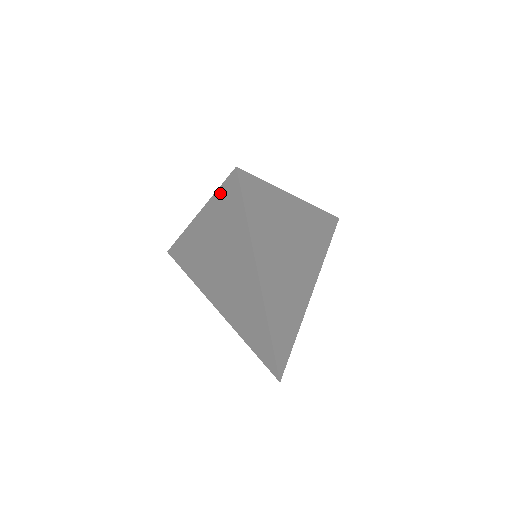
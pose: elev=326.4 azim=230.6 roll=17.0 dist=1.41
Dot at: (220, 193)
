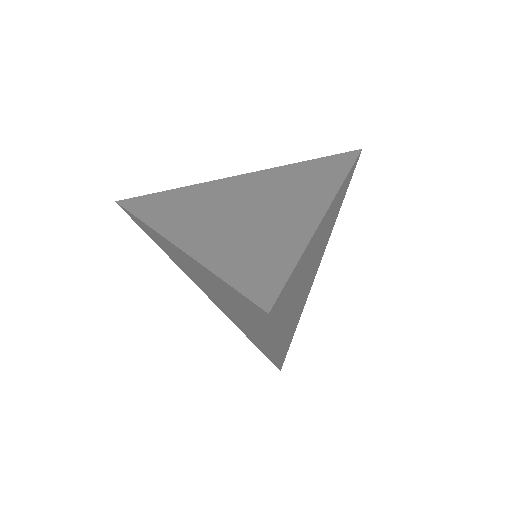
Dot at: (227, 286)
